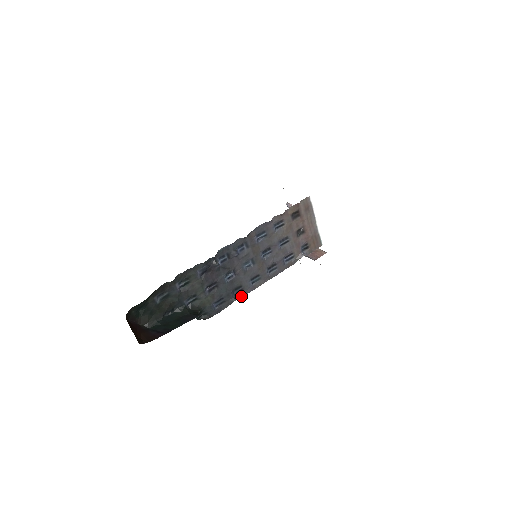
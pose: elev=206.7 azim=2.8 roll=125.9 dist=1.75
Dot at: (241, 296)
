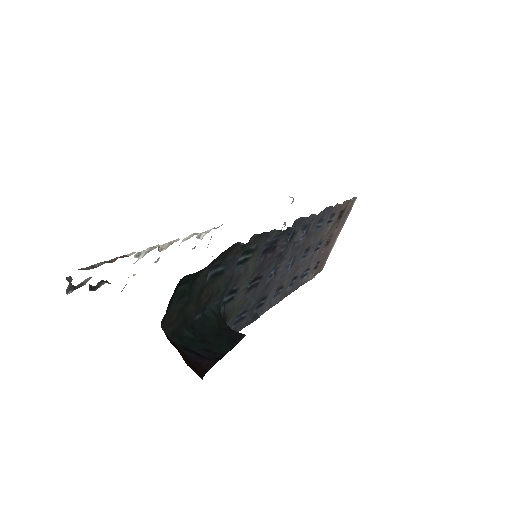
Dot at: (257, 315)
